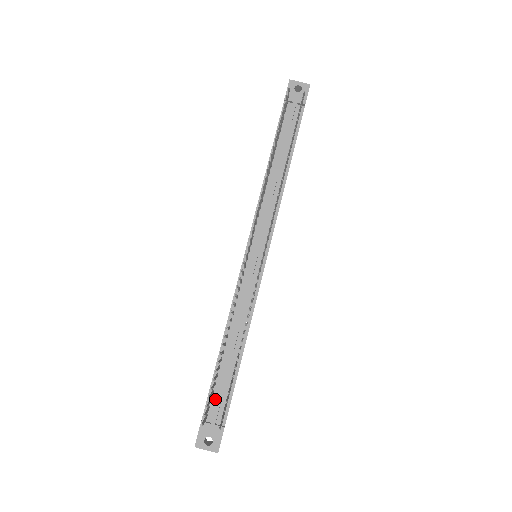
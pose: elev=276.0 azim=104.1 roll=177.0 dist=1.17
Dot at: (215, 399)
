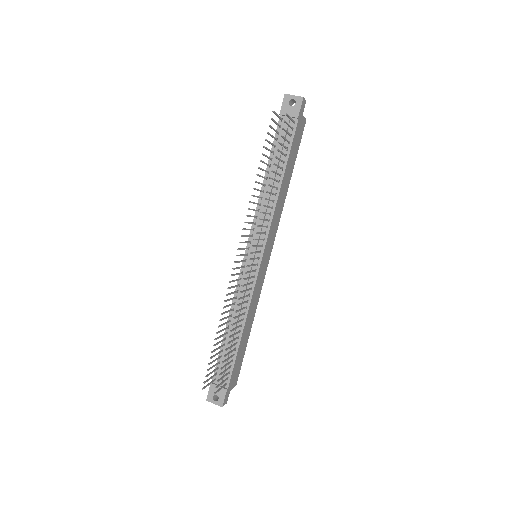
Dot at: occluded
